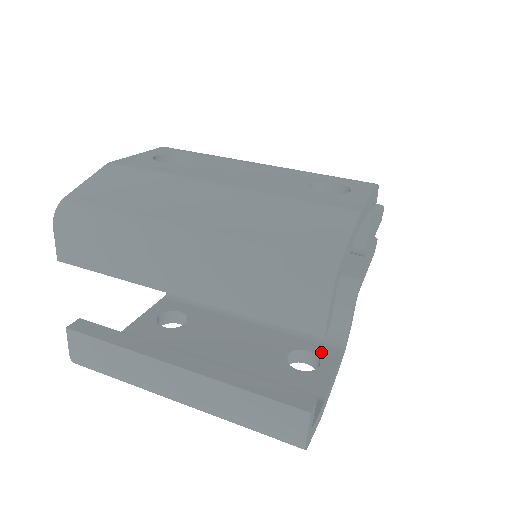
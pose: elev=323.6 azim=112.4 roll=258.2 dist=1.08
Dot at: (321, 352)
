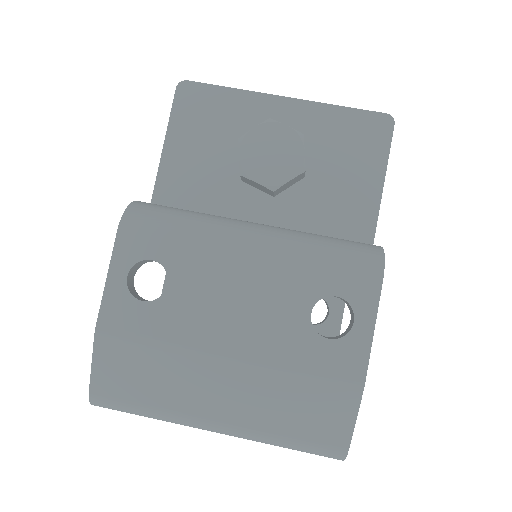
Dot at: occluded
